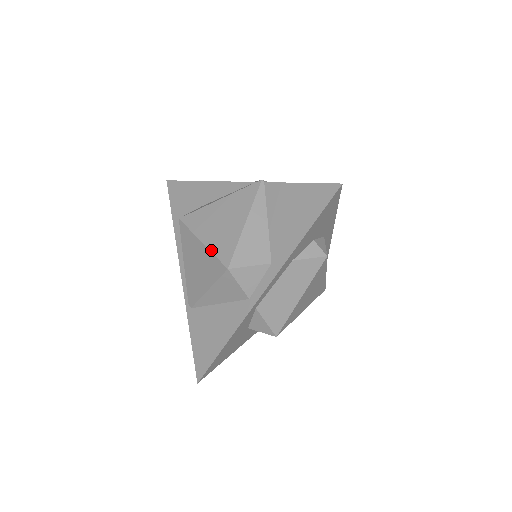
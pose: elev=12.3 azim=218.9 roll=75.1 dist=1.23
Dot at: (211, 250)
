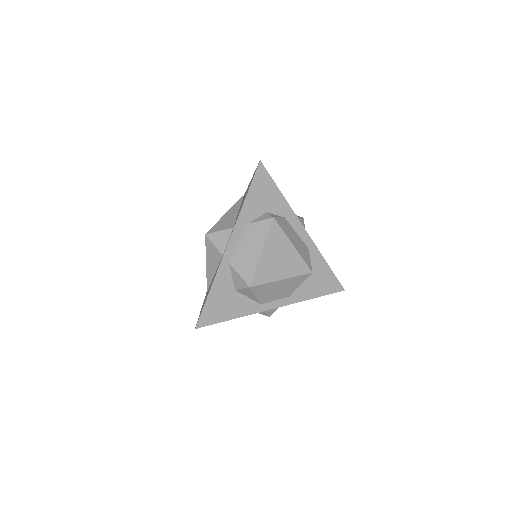
Dot at: occluded
